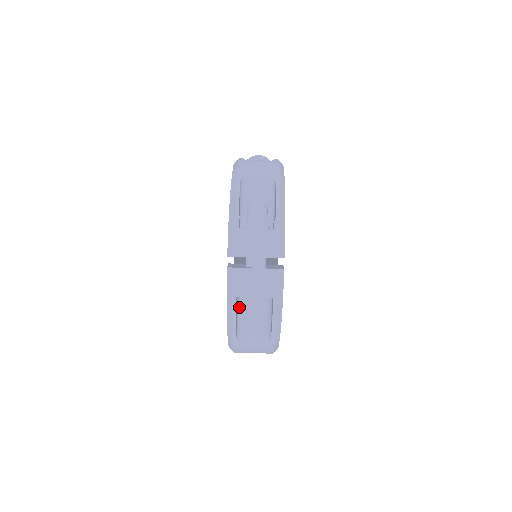
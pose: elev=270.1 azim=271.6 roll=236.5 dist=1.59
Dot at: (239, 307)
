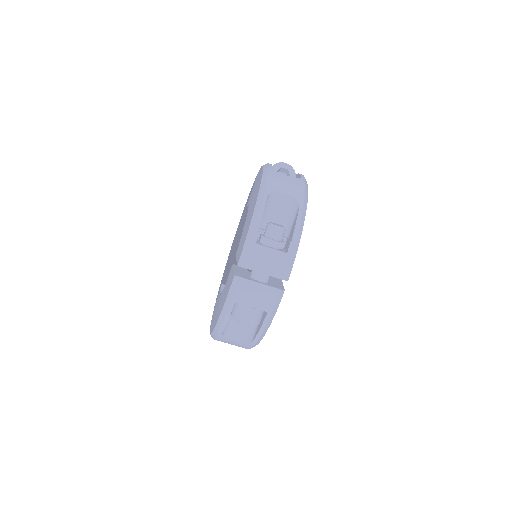
Dot at: (234, 311)
